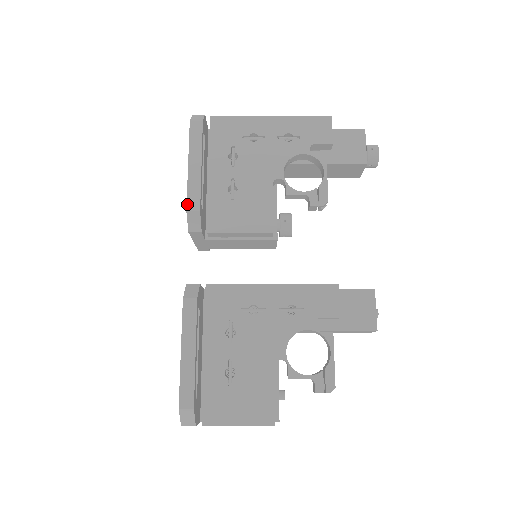
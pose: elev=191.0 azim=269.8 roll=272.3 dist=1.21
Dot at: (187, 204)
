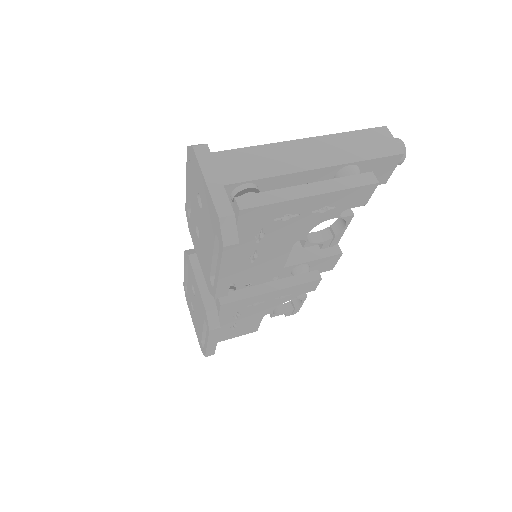
Dot at: (216, 296)
